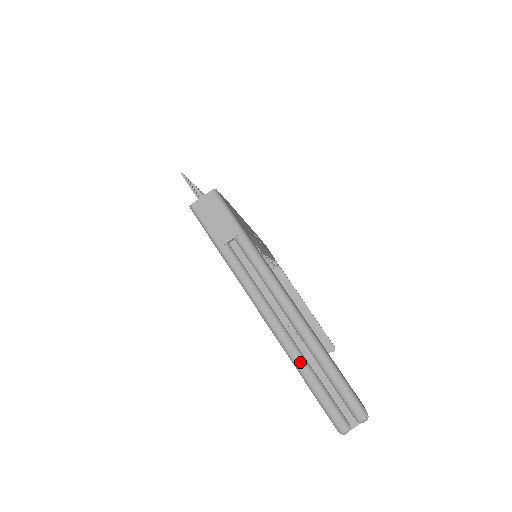
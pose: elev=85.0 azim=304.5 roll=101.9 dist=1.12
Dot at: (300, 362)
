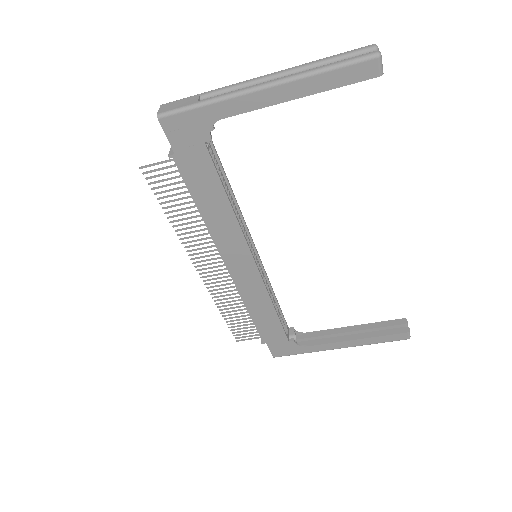
Dot at: (309, 70)
